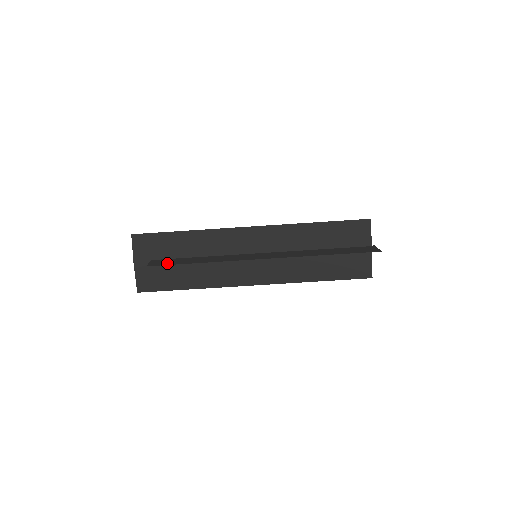
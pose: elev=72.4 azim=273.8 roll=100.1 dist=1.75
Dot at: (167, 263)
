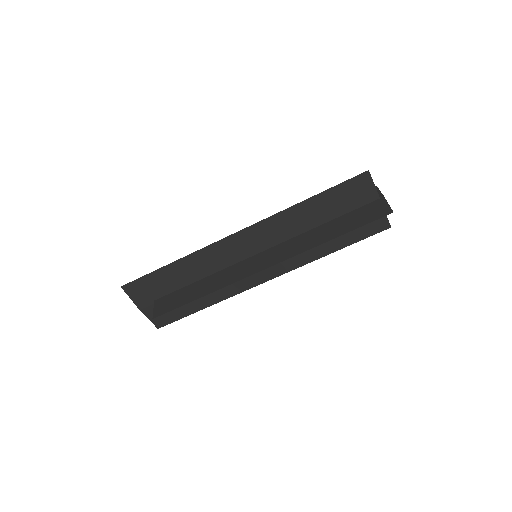
Dot at: (171, 306)
